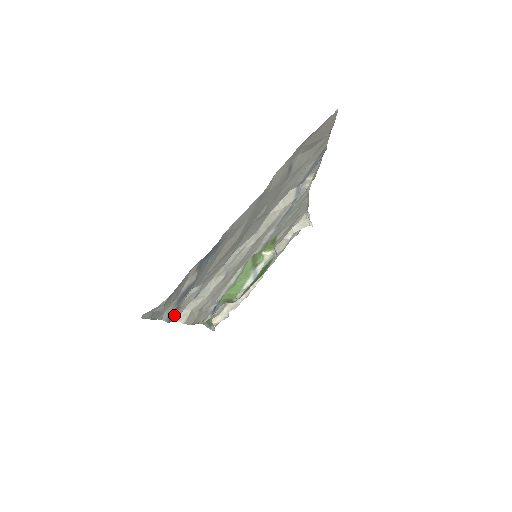
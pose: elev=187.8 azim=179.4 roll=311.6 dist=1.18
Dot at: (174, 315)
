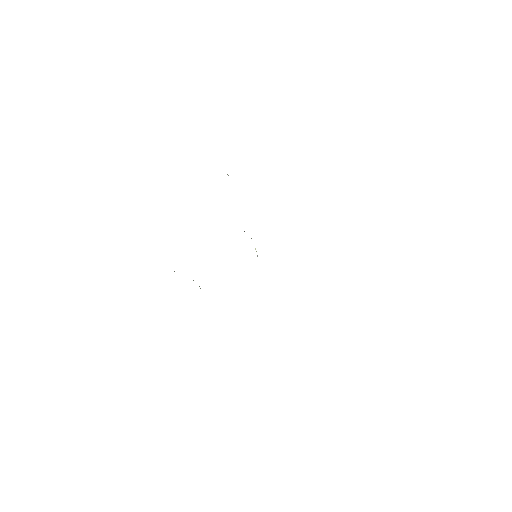
Dot at: occluded
